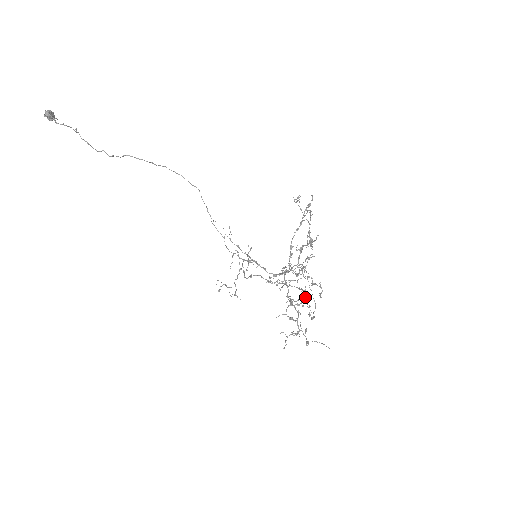
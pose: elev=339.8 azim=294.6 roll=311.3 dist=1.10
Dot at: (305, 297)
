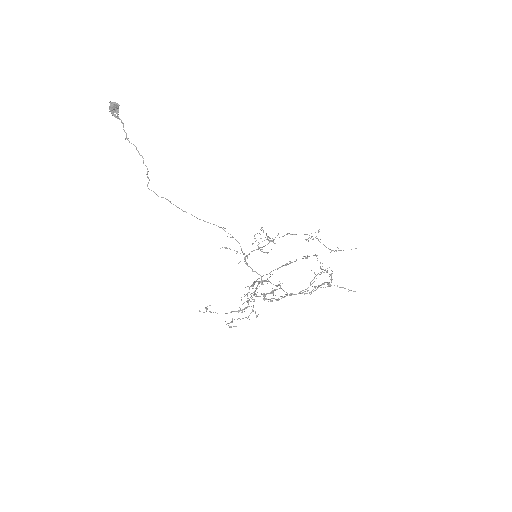
Dot at: occluded
